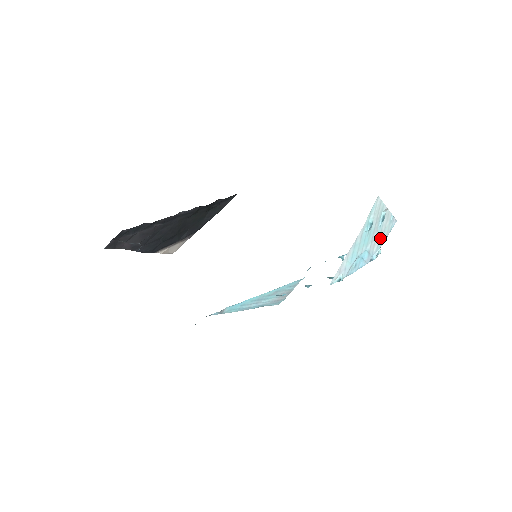
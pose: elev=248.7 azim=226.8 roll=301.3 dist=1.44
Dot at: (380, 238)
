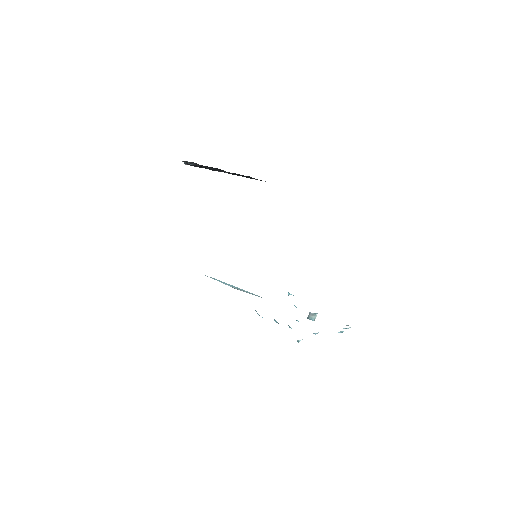
Dot at: occluded
